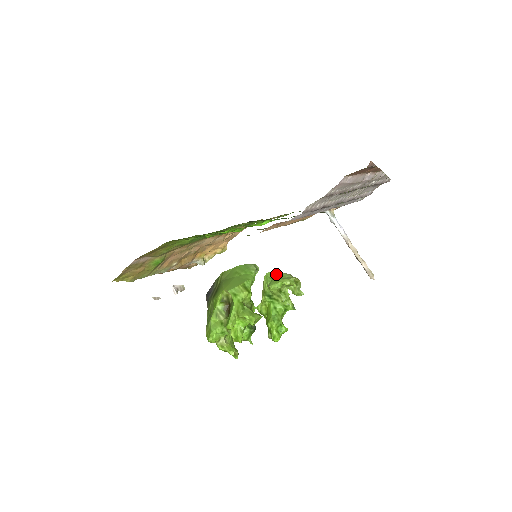
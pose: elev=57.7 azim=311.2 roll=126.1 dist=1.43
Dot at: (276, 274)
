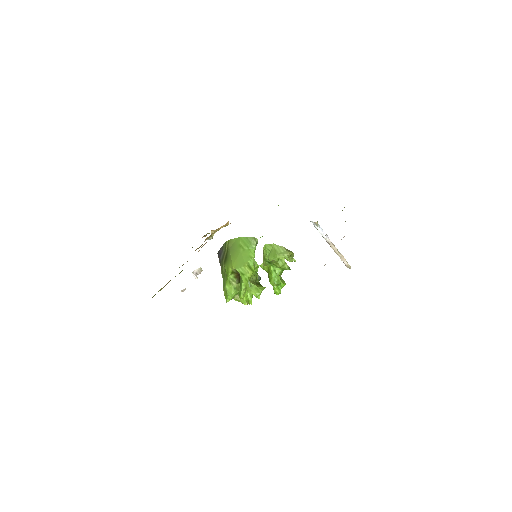
Dot at: (273, 248)
